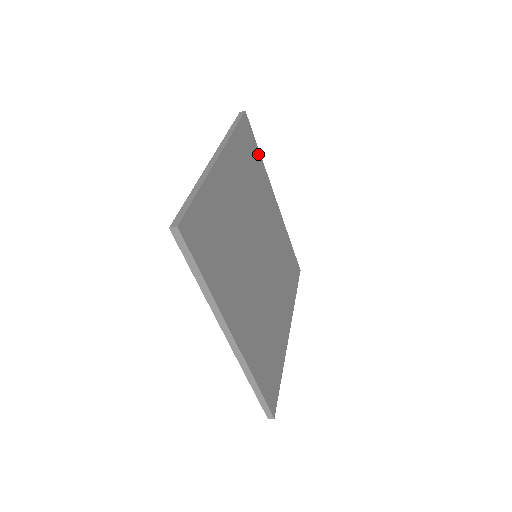
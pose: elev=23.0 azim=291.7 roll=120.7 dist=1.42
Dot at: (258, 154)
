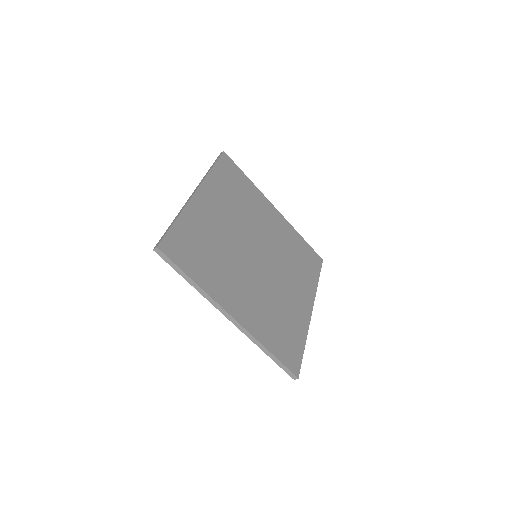
Dot at: (245, 179)
